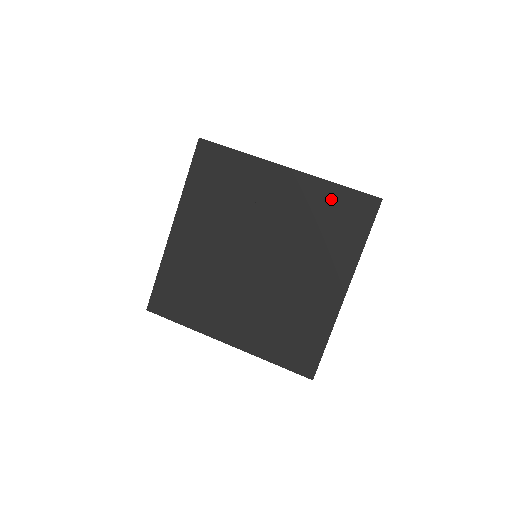
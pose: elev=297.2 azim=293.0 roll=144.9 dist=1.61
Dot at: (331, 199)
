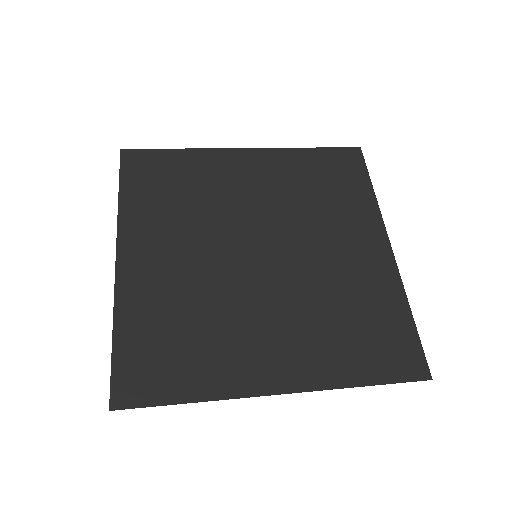
Dot at: (311, 162)
